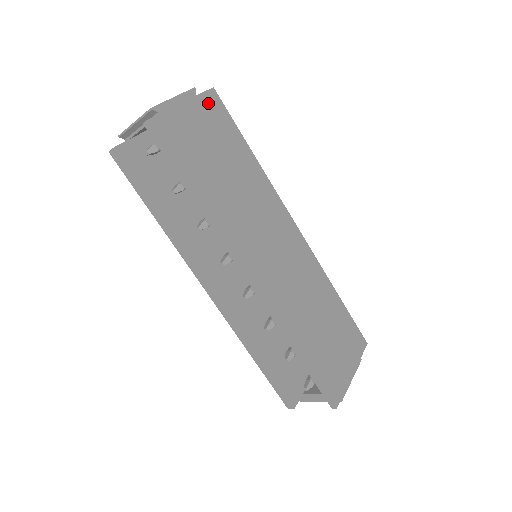
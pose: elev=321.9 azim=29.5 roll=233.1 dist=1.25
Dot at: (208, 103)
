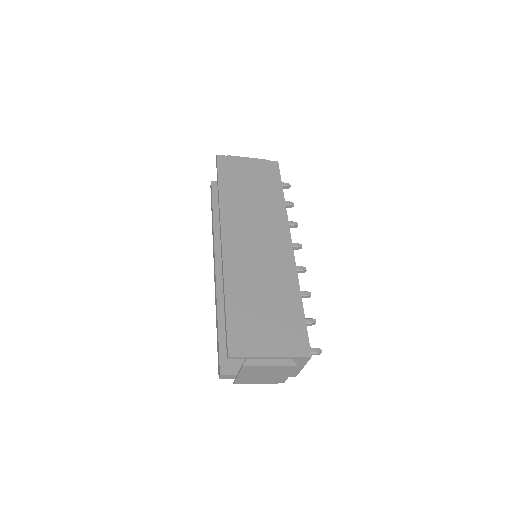
Dot at: (267, 165)
